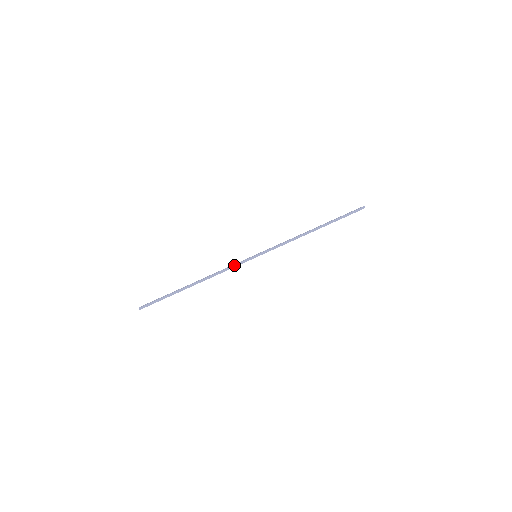
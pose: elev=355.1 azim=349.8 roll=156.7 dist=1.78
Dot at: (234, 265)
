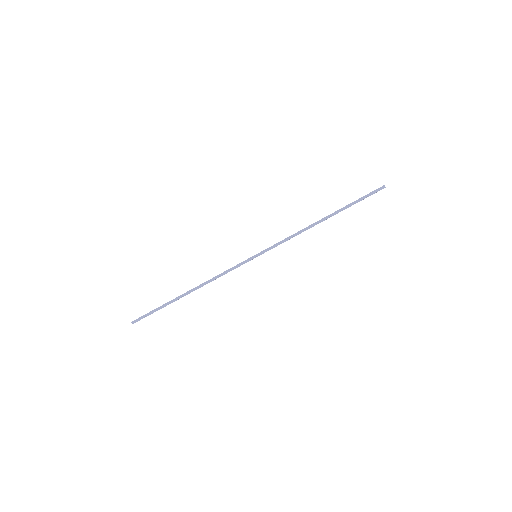
Dot at: (231, 268)
